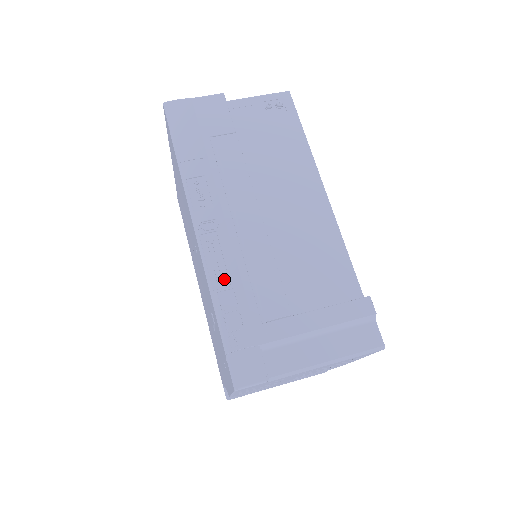
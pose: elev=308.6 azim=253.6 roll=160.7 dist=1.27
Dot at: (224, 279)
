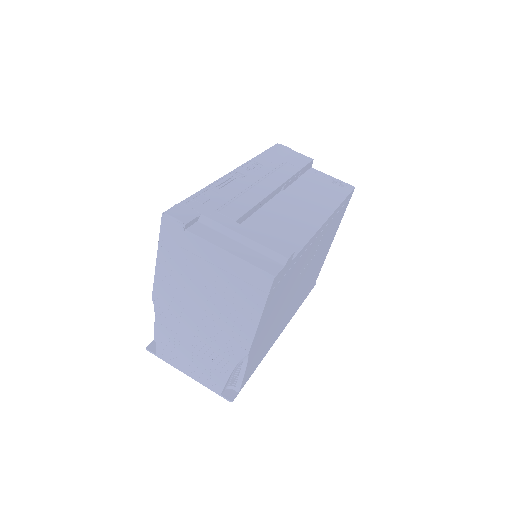
Dot at: (220, 188)
